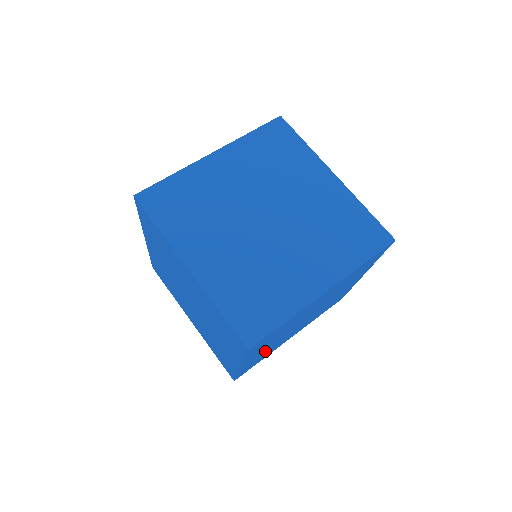
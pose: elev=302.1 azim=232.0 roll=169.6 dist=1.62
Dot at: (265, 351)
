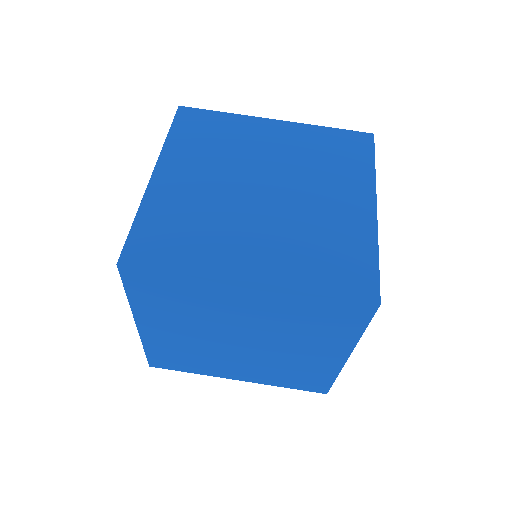
Dot at: occluded
